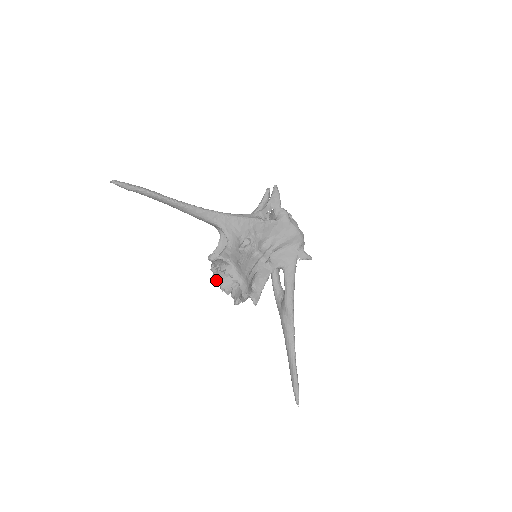
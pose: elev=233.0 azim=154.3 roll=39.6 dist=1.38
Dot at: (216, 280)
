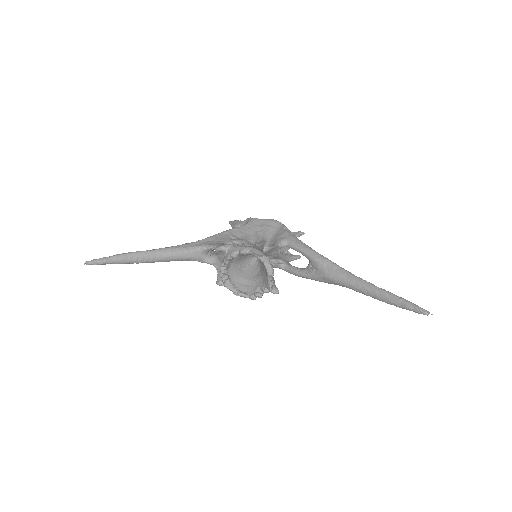
Dot at: (239, 294)
